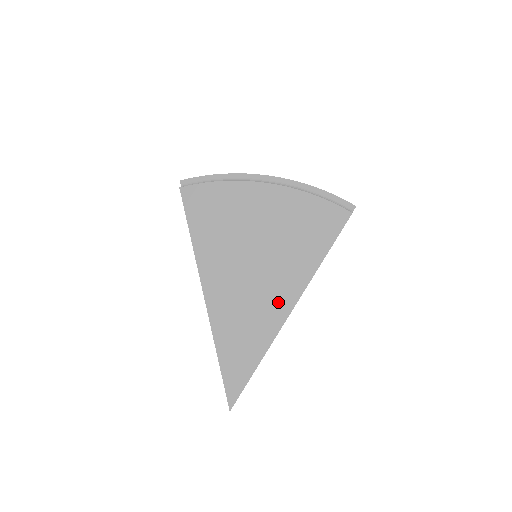
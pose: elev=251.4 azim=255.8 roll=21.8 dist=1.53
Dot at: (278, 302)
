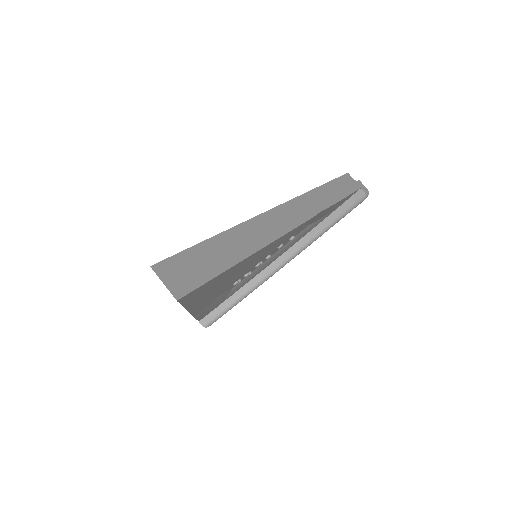
Dot at: occluded
